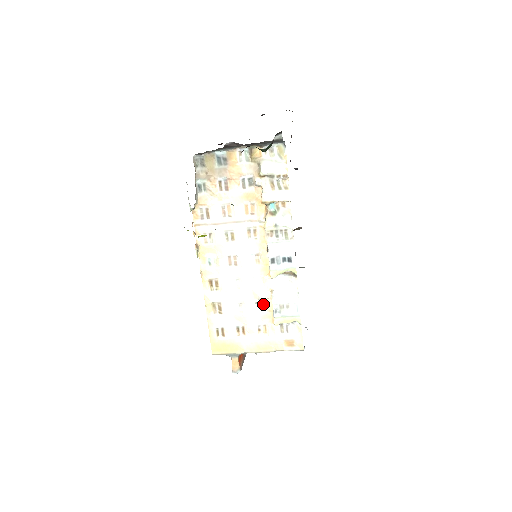
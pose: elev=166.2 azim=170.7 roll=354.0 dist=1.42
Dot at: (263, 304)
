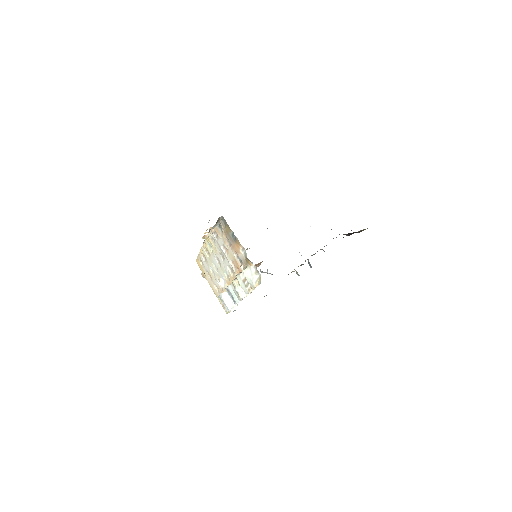
Dot at: occluded
